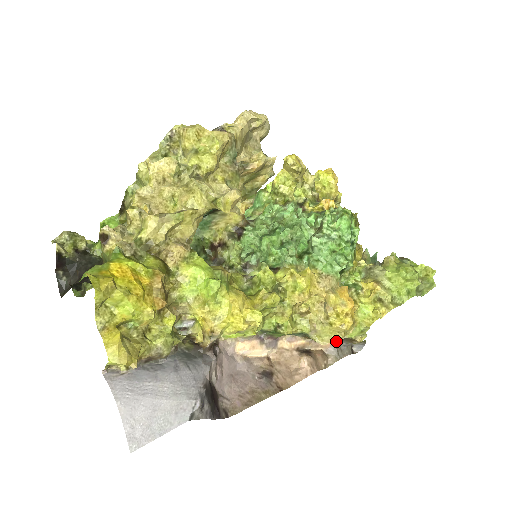
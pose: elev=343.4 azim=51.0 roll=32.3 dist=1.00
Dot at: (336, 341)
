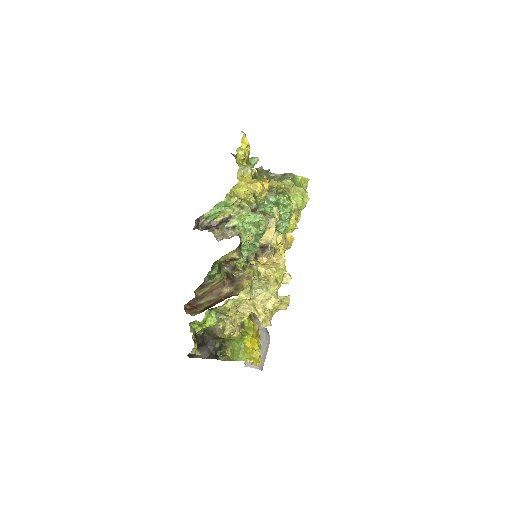
Dot at: occluded
